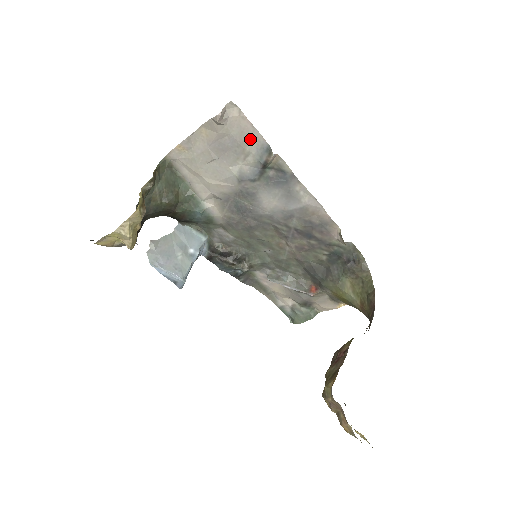
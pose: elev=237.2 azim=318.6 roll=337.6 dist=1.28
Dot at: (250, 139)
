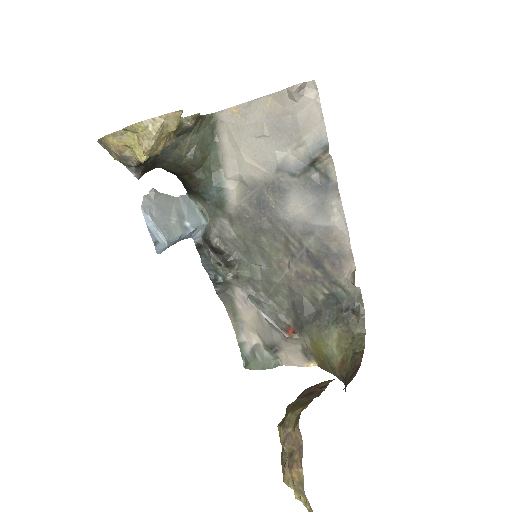
Dot at: (312, 129)
